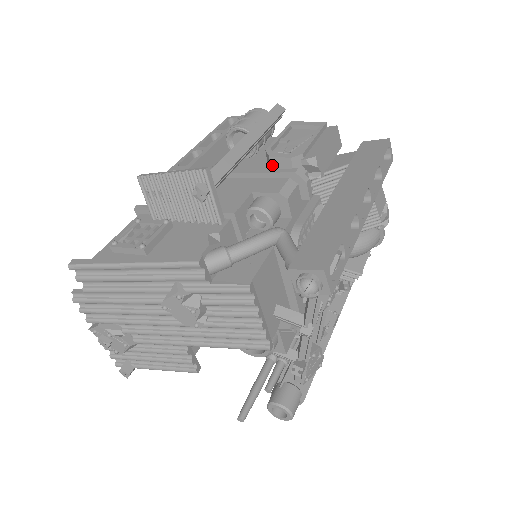
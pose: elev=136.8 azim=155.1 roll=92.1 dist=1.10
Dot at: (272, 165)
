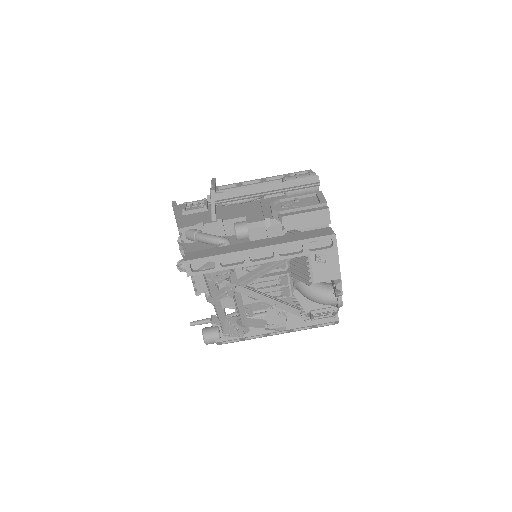
Dot at: occluded
